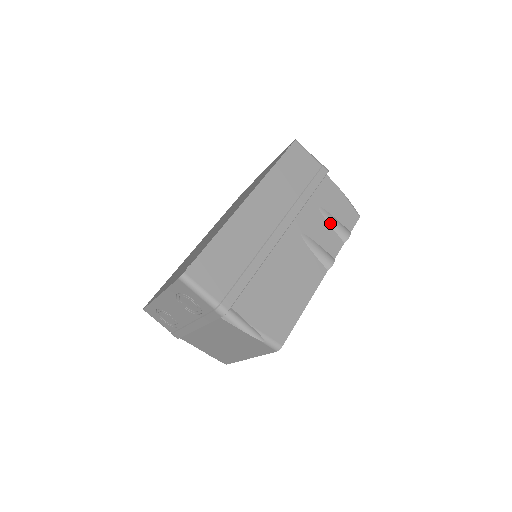
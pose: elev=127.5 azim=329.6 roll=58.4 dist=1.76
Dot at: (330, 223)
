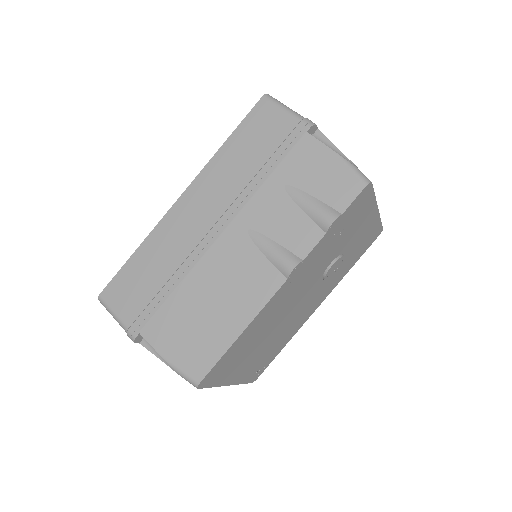
Dot at: (301, 206)
